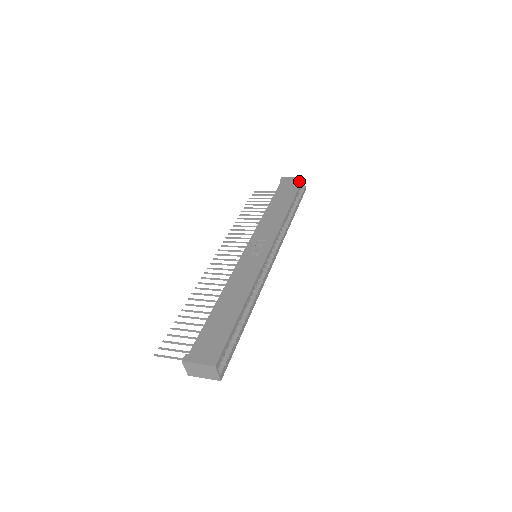
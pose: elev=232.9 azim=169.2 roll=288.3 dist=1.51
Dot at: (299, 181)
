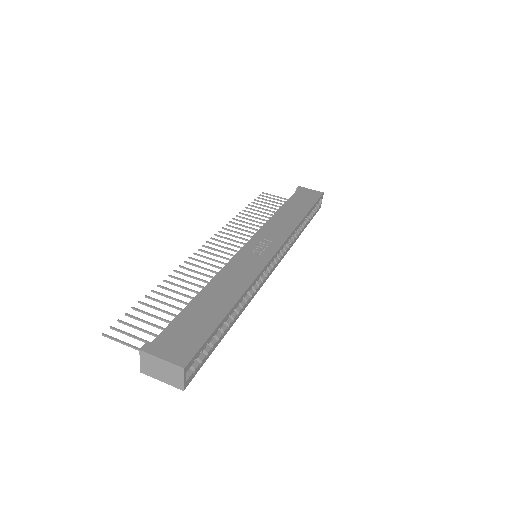
Dot at: (318, 195)
